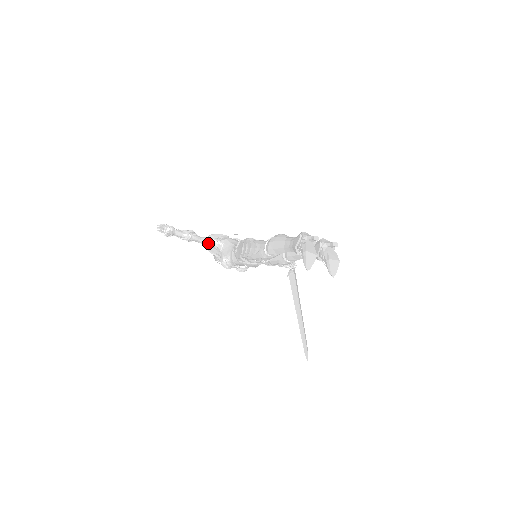
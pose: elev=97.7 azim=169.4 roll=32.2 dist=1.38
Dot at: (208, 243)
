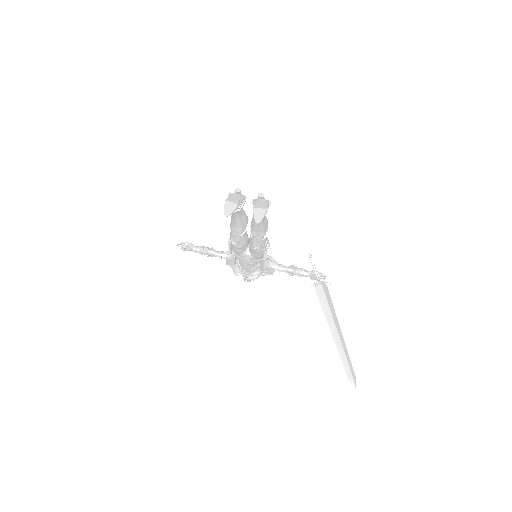
Dot at: (224, 256)
